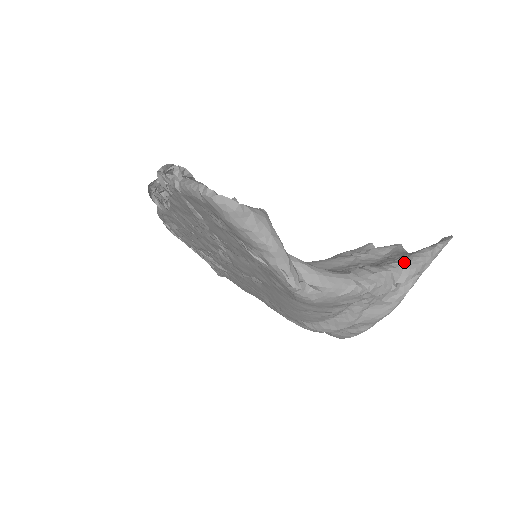
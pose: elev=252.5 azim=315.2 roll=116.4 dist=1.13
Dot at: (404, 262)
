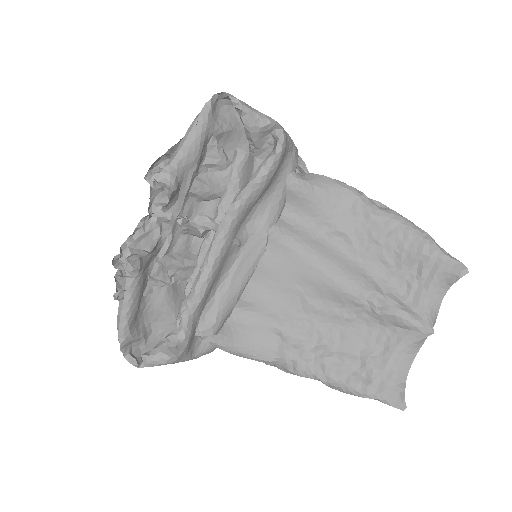
Dot at: (326, 383)
